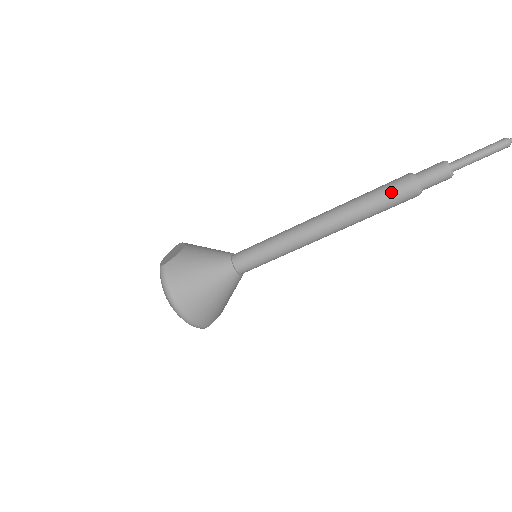
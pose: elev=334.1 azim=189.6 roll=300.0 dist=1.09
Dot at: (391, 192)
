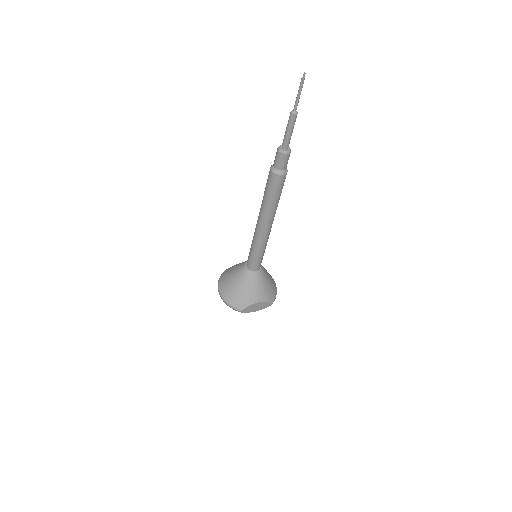
Dot at: (267, 180)
